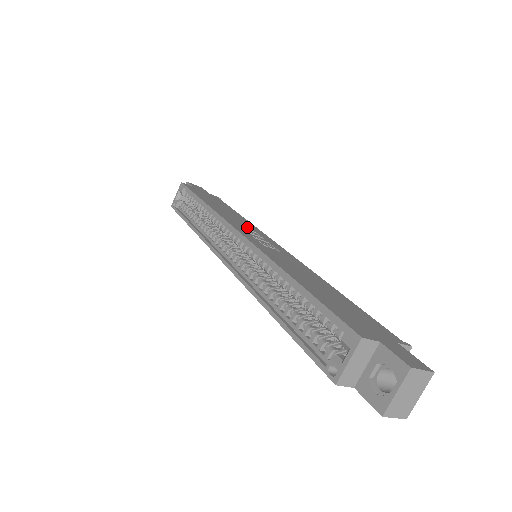
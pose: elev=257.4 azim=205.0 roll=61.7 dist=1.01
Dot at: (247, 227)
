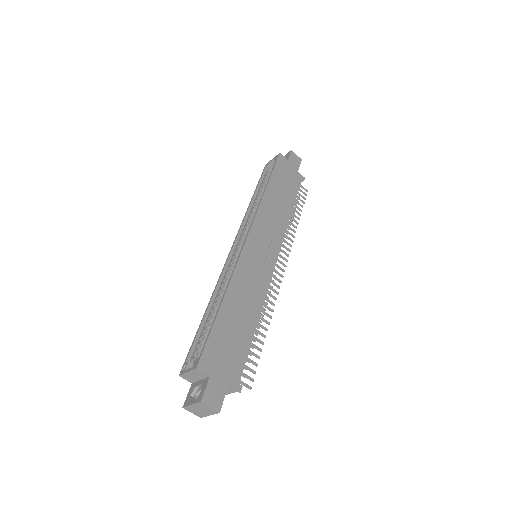
Dot at: (271, 230)
